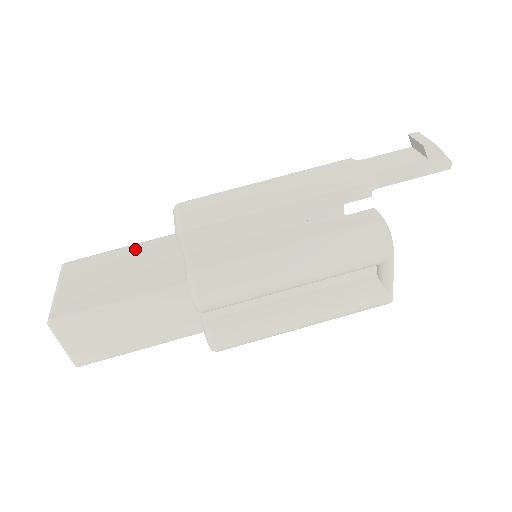
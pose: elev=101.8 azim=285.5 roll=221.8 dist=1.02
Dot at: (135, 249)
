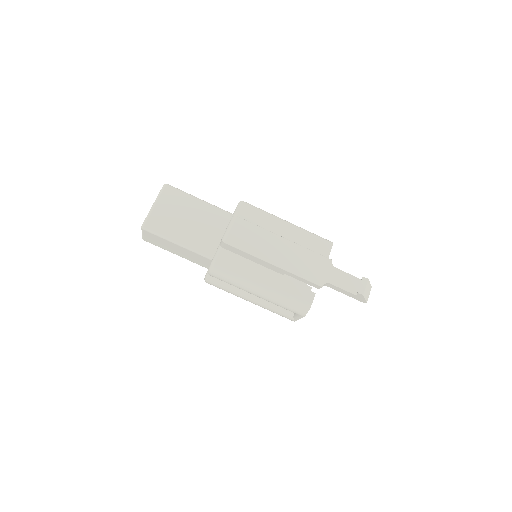
Dot at: (204, 208)
